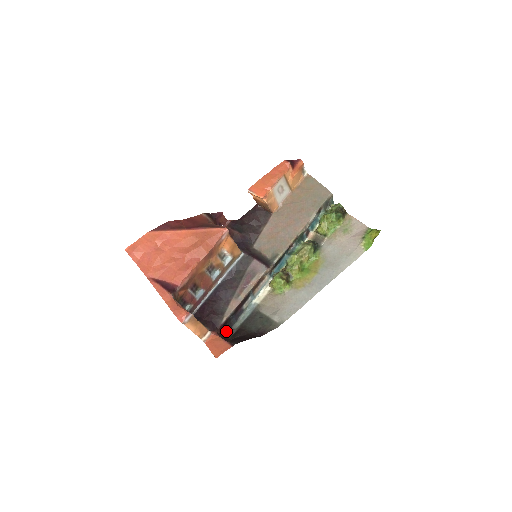
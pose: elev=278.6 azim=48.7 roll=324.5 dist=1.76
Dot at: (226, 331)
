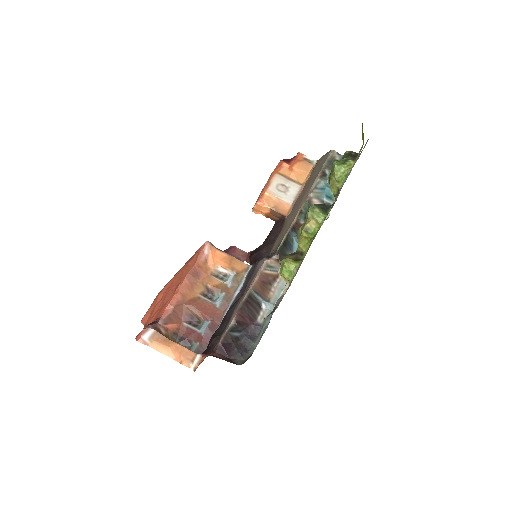
Dot at: (236, 356)
